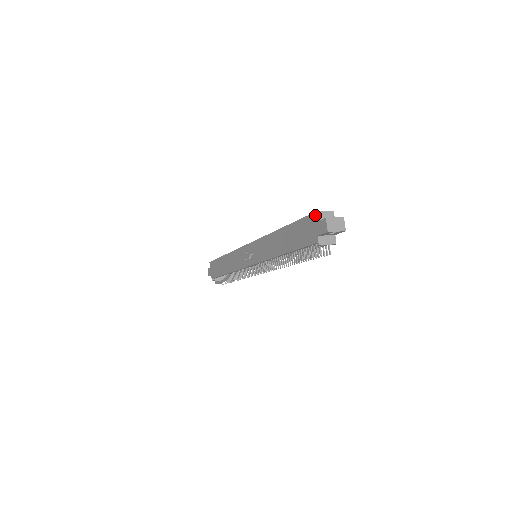
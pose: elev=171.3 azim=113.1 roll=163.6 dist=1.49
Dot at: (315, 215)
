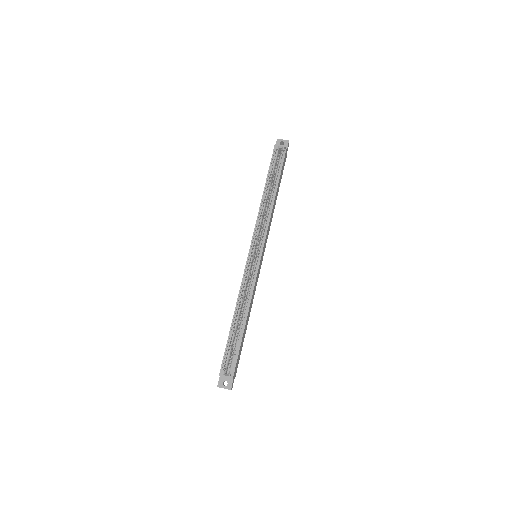
Dot at: (219, 374)
